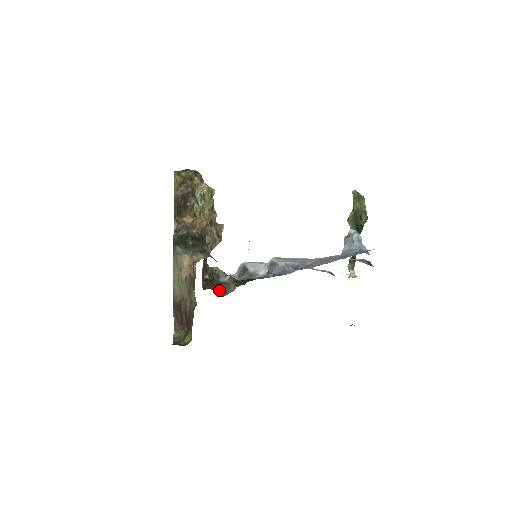
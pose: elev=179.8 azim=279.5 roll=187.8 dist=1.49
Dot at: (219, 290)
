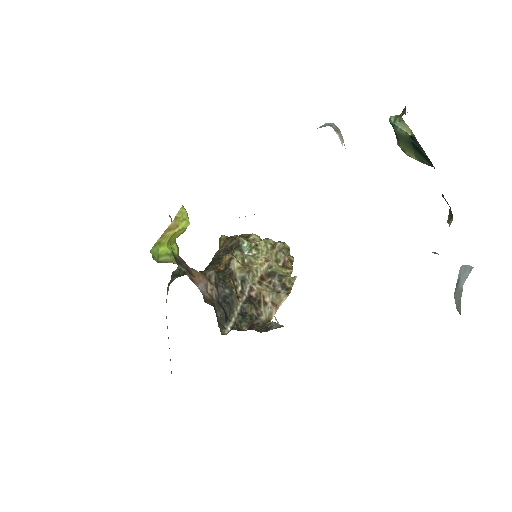
Dot at: occluded
